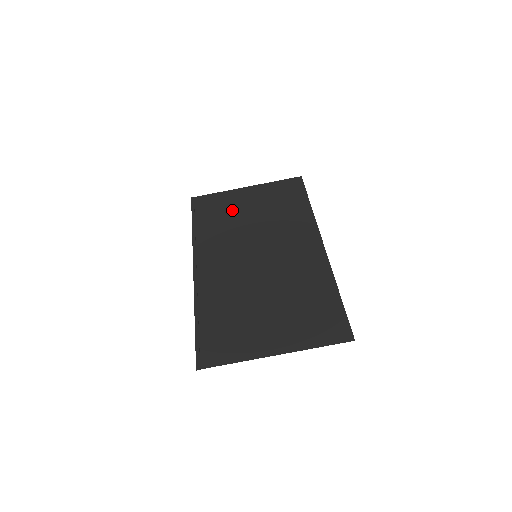
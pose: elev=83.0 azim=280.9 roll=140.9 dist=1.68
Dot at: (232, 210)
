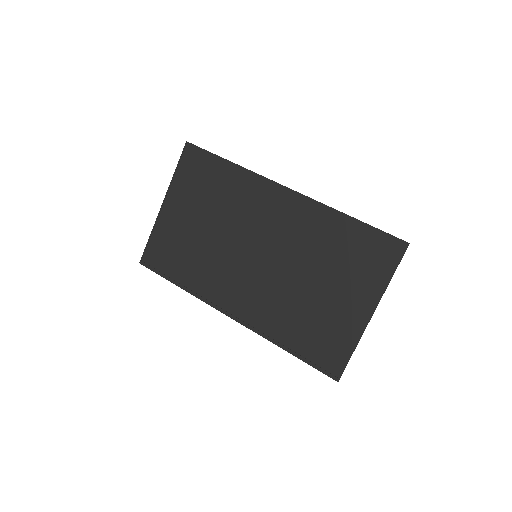
Dot at: (183, 238)
